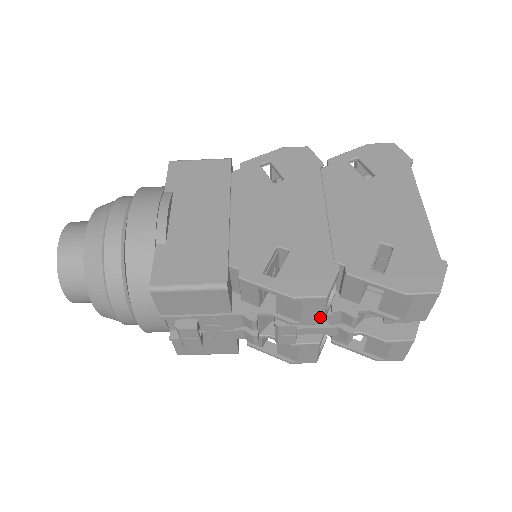
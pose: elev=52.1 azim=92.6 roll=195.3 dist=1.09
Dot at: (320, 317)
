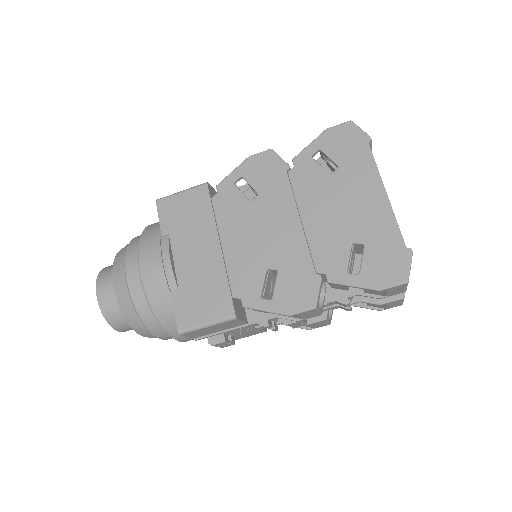
Dot at: (317, 314)
